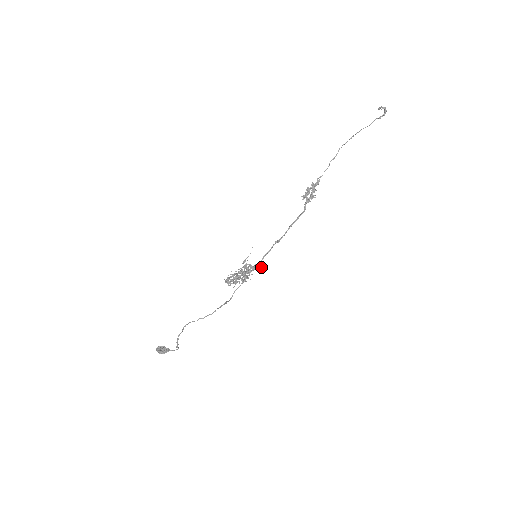
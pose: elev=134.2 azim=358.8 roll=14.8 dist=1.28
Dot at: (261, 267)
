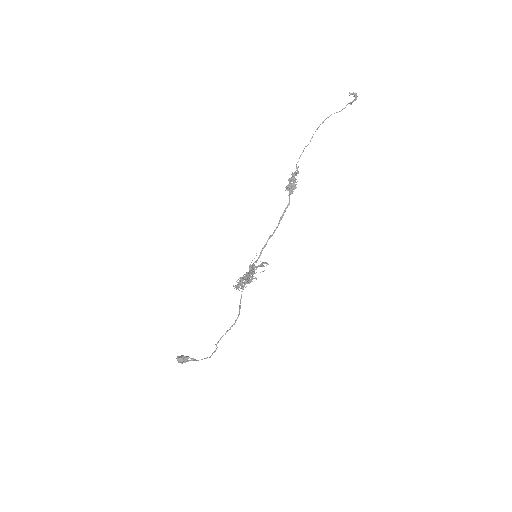
Dot at: (263, 266)
